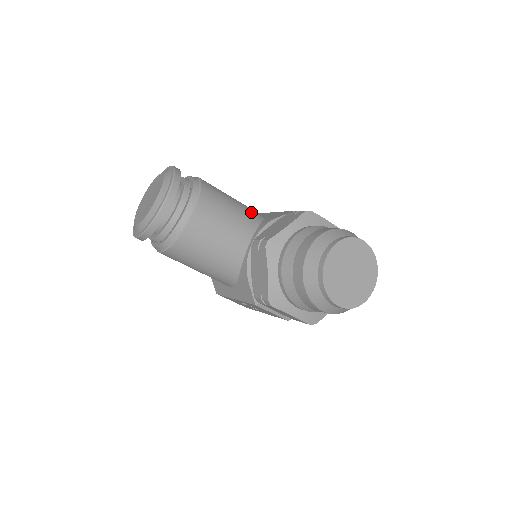
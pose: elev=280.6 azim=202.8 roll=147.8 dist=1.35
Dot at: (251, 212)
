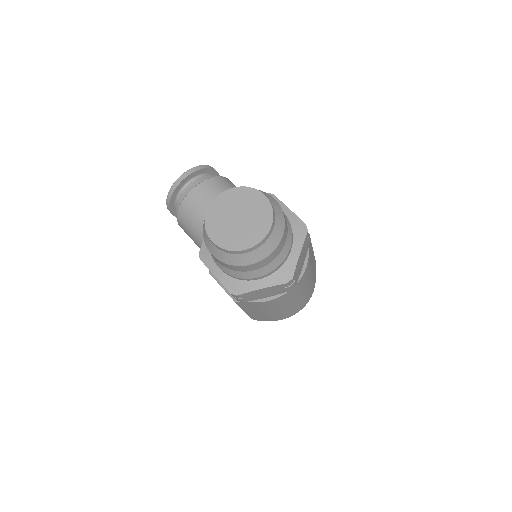
Dot at: occluded
